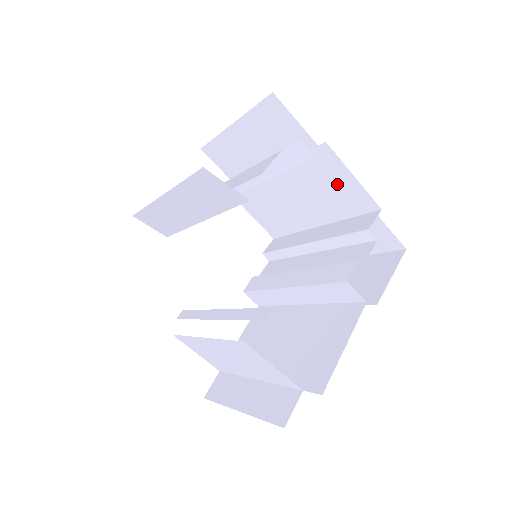
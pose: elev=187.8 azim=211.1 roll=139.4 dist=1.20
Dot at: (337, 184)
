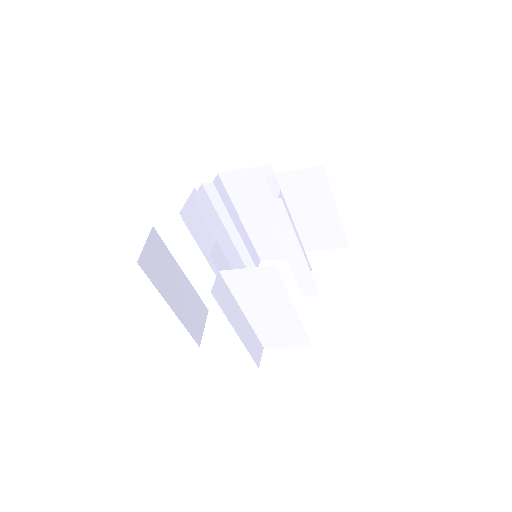
Dot at: (250, 183)
